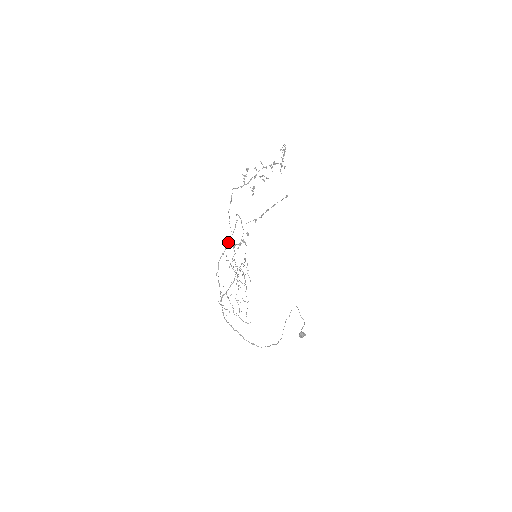
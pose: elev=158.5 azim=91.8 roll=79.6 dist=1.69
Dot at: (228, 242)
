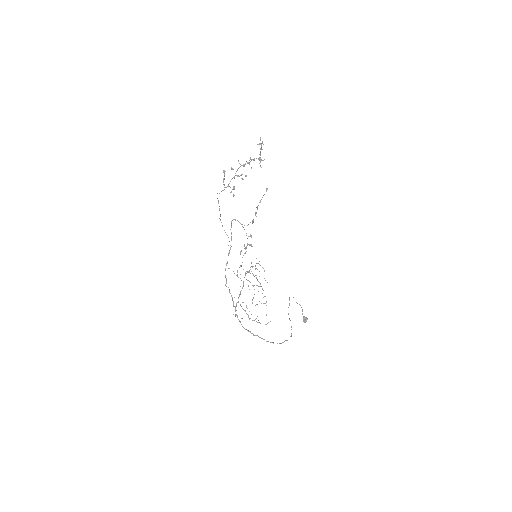
Dot at: (229, 250)
